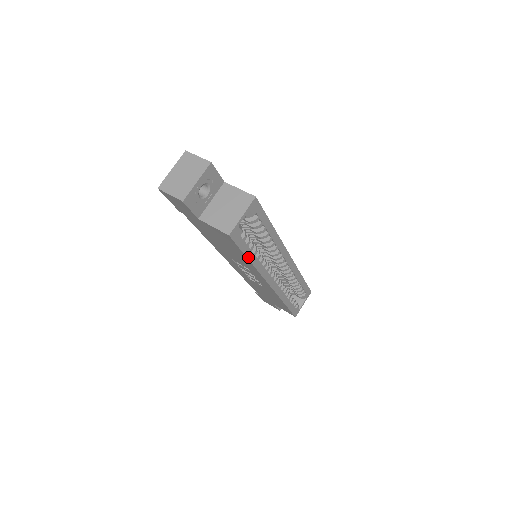
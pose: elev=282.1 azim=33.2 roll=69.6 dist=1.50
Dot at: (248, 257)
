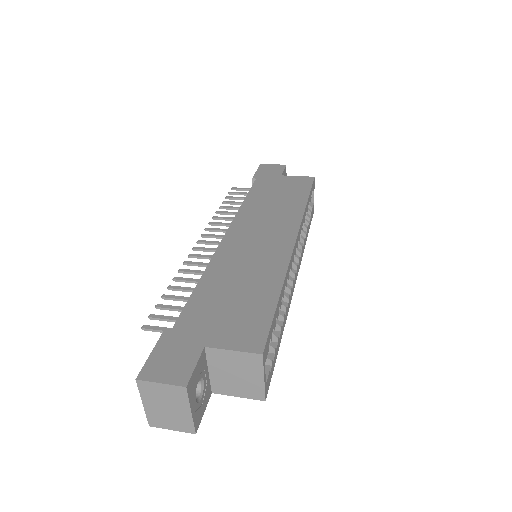
Dot at: (279, 343)
